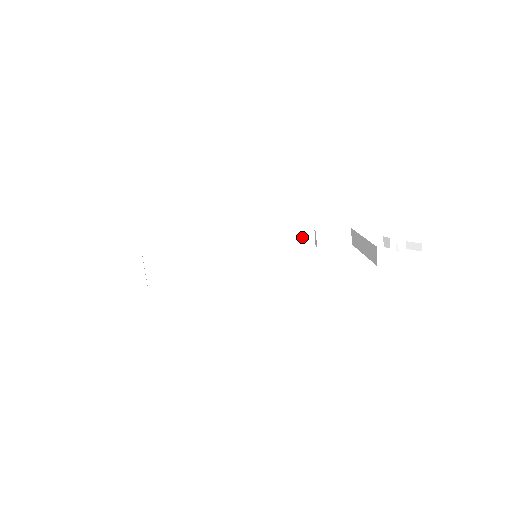
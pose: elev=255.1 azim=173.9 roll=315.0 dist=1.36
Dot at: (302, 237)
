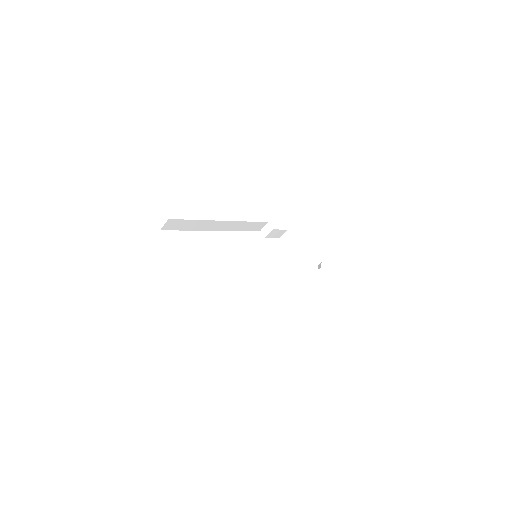
Dot at: (259, 225)
